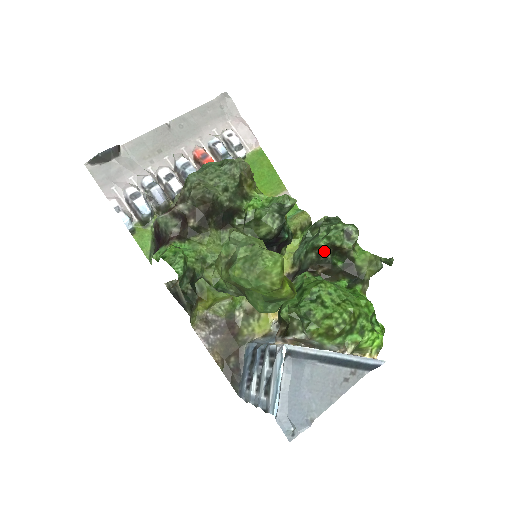
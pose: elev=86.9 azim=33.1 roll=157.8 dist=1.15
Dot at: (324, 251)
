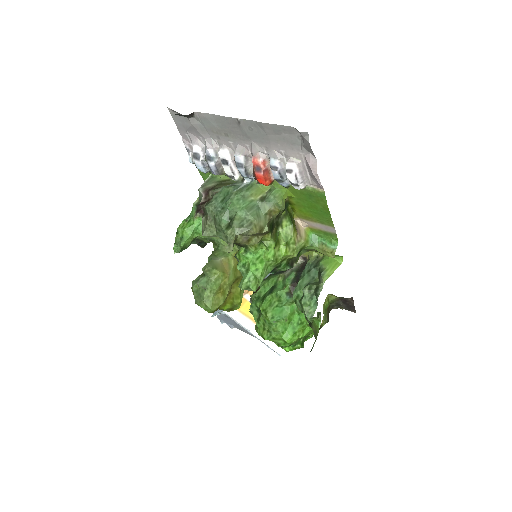
Dot at: occluded
